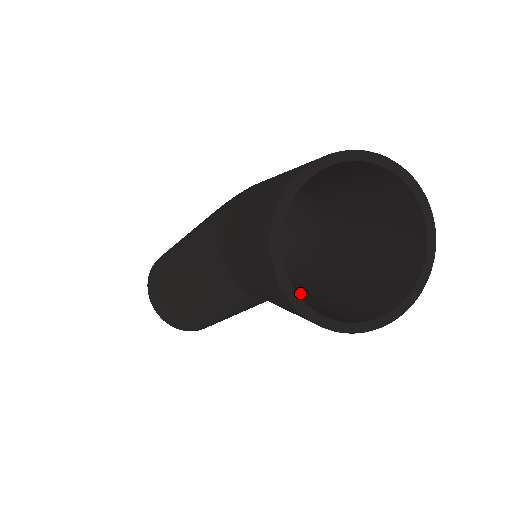
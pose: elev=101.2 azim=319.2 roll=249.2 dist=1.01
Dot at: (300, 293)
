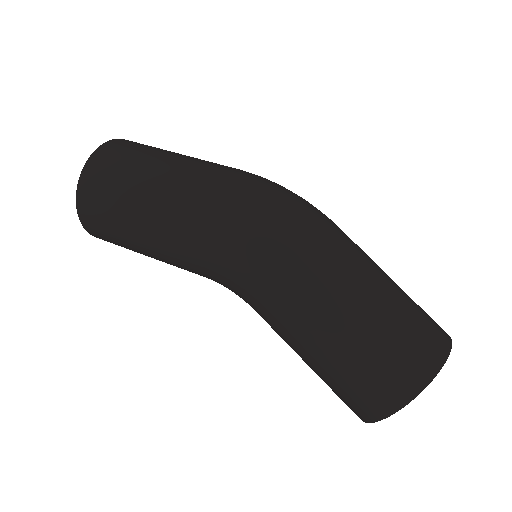
Dot at: occluded
